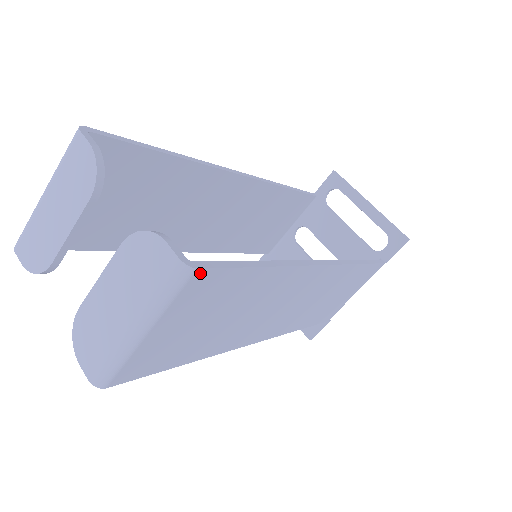
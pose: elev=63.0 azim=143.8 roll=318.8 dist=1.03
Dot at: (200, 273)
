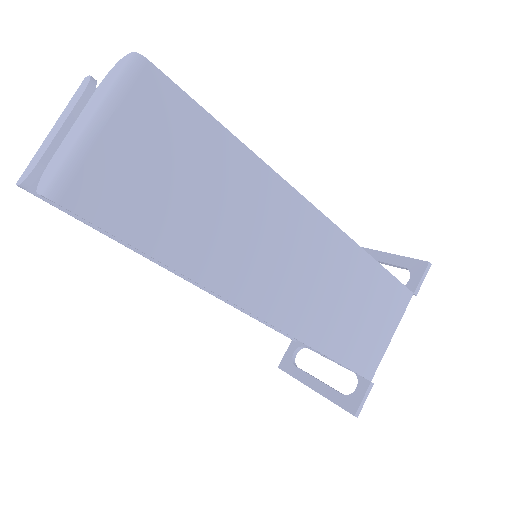
Dot at: (152, 70)
